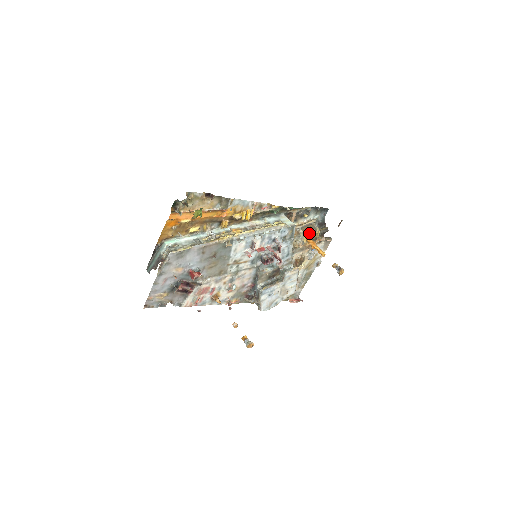
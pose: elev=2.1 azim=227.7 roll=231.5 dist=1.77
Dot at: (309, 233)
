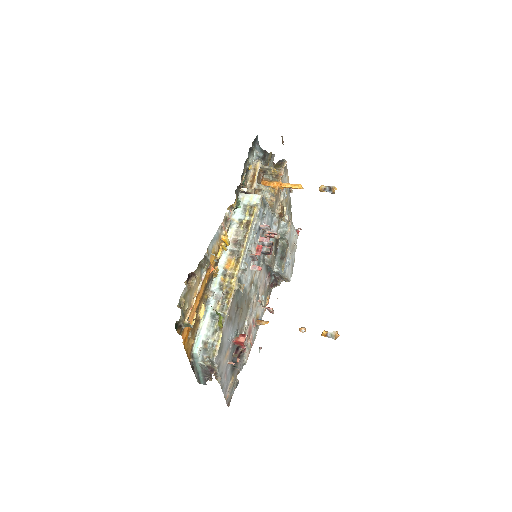
Dot at: (263, 176)
